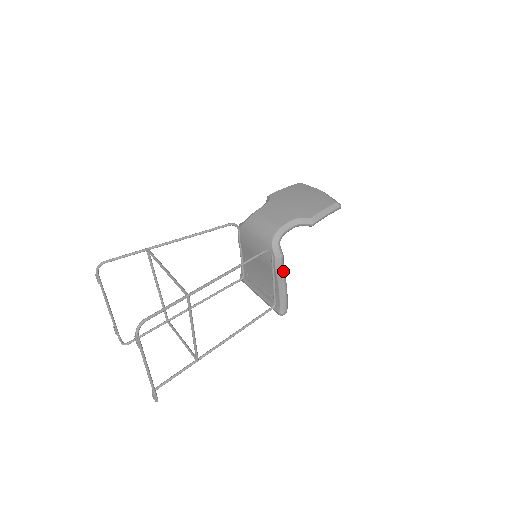
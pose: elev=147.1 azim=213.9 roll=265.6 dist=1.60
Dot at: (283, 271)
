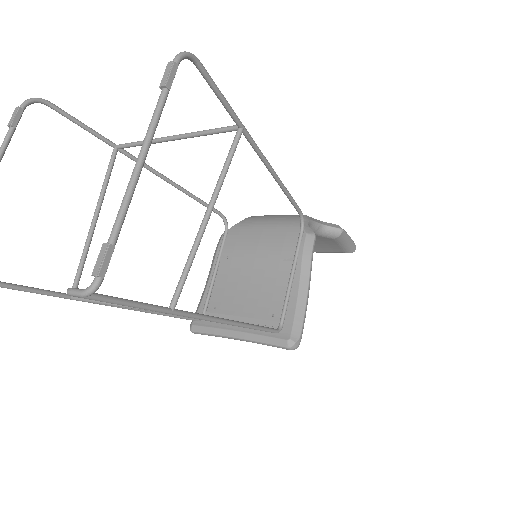
Dot at: occluded
